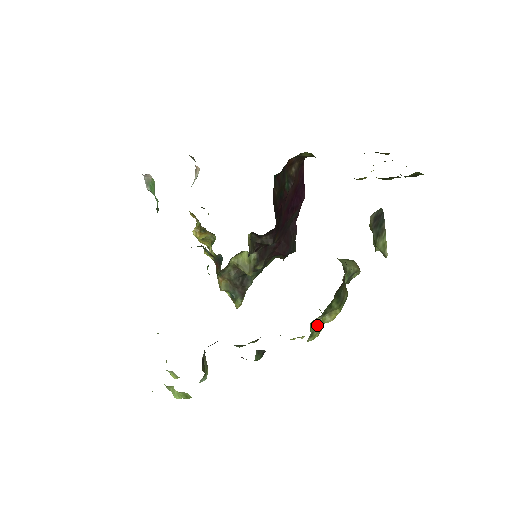
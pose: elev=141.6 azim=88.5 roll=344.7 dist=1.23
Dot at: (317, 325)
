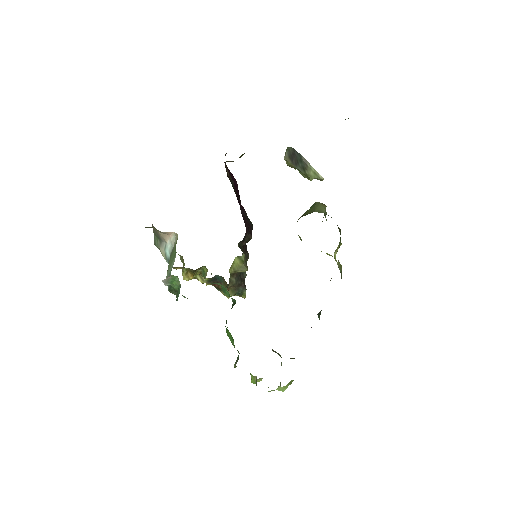
Dot at: (340, 265)
